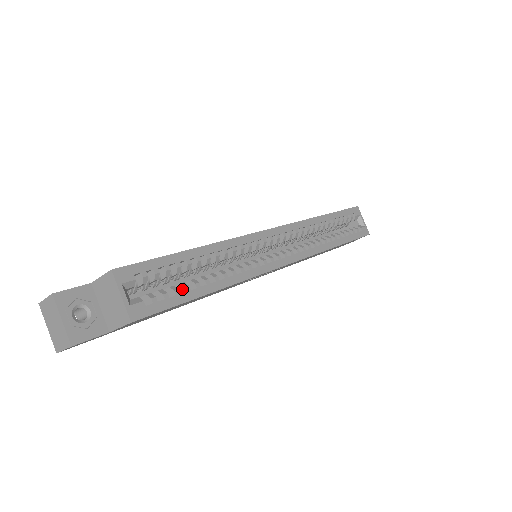
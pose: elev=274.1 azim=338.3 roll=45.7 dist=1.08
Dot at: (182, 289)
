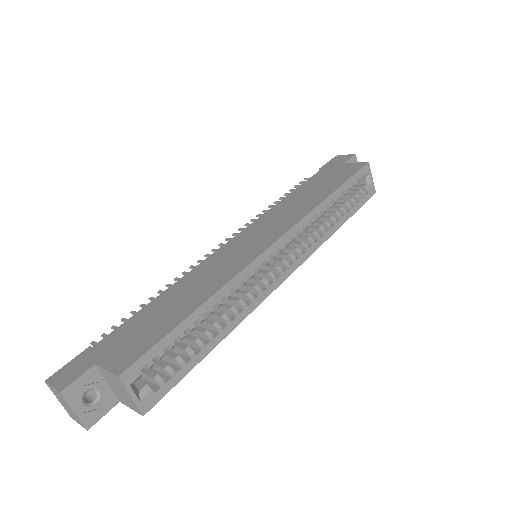
Dot at: (187, 354)
